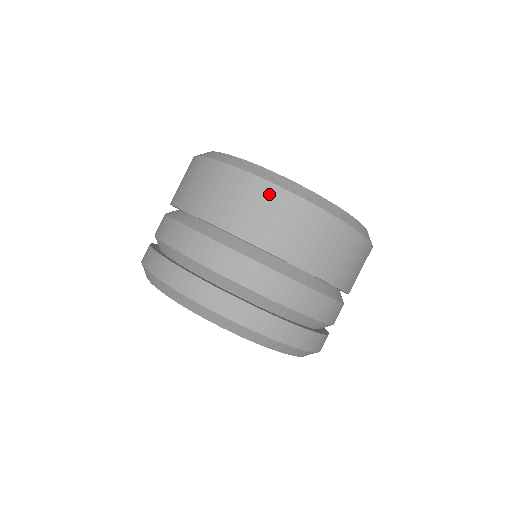
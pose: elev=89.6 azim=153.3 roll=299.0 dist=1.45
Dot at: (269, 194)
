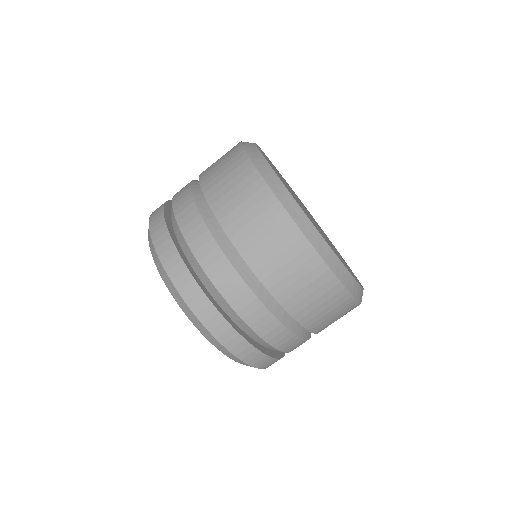
Dot at: (252, 182)
